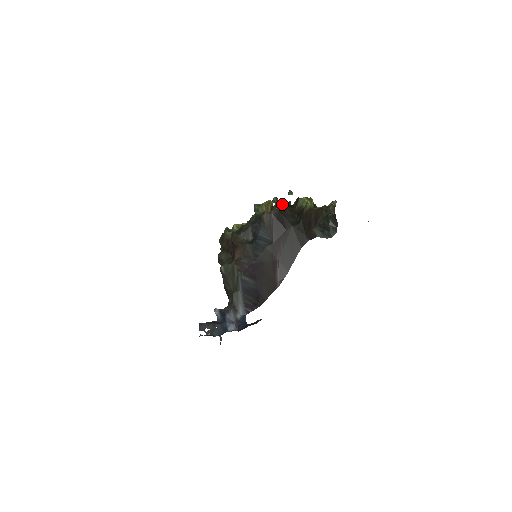
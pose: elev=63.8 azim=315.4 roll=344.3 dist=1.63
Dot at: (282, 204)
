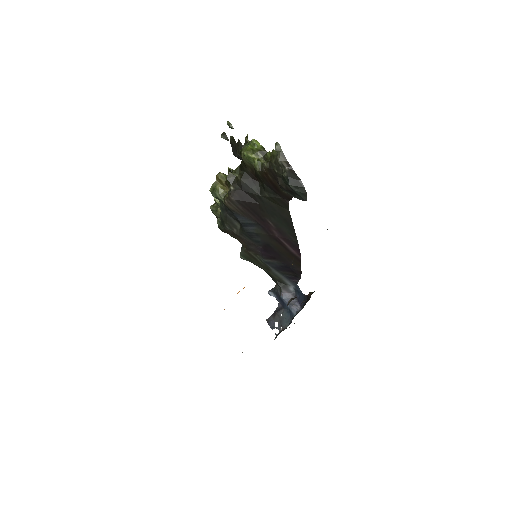
Dot at: (232, 173)
